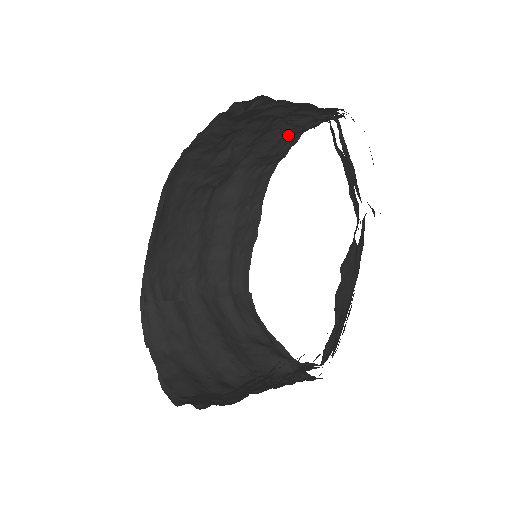
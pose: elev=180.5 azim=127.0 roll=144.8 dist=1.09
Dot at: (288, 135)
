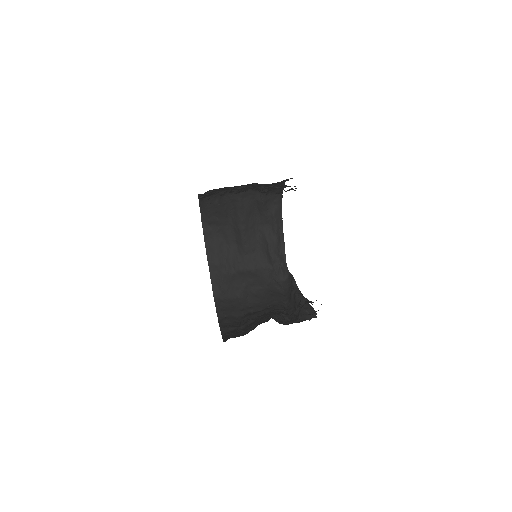
Dot at: occluded
